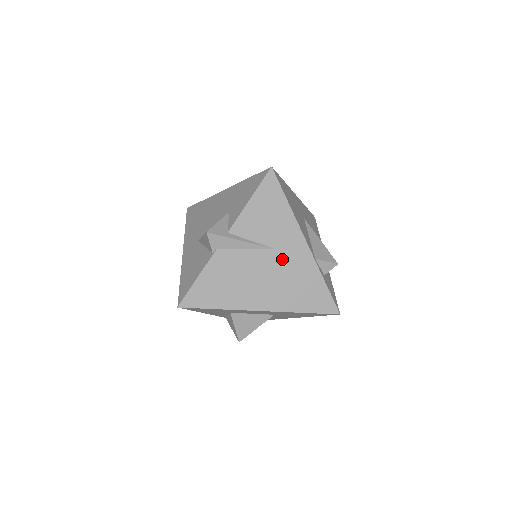
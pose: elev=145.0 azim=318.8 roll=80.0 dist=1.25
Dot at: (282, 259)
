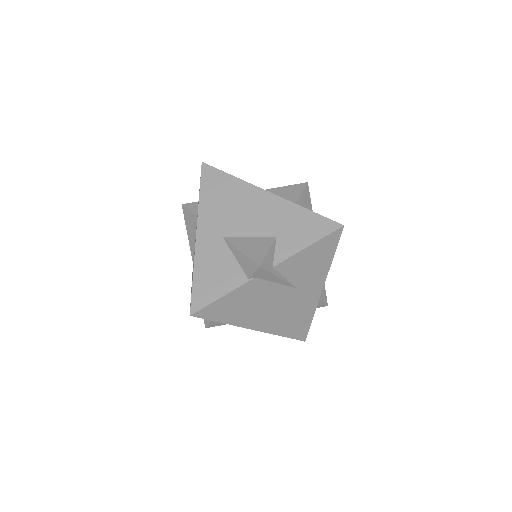
Dot at: (297, 297)
